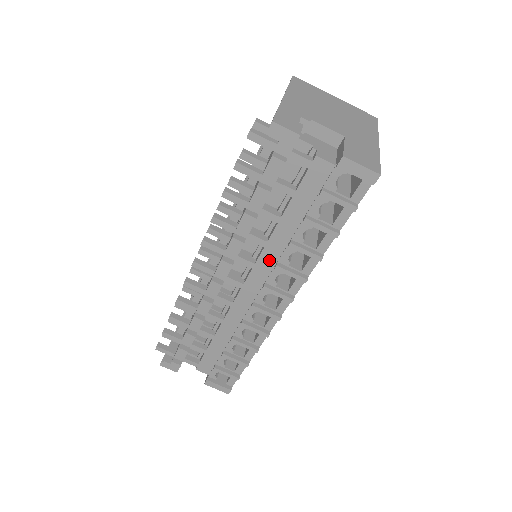
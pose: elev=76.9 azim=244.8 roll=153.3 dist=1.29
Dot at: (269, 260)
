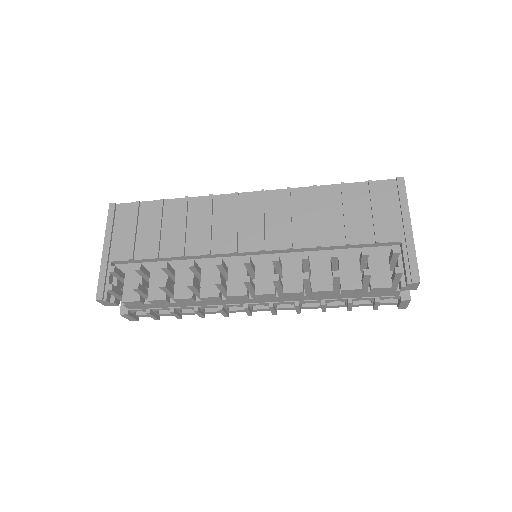
Dot at: (296, 299)
